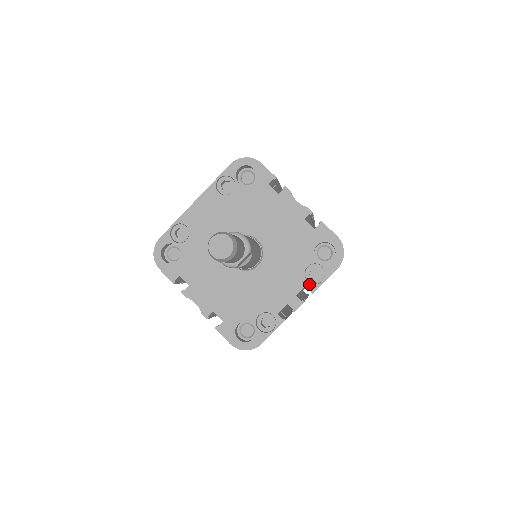
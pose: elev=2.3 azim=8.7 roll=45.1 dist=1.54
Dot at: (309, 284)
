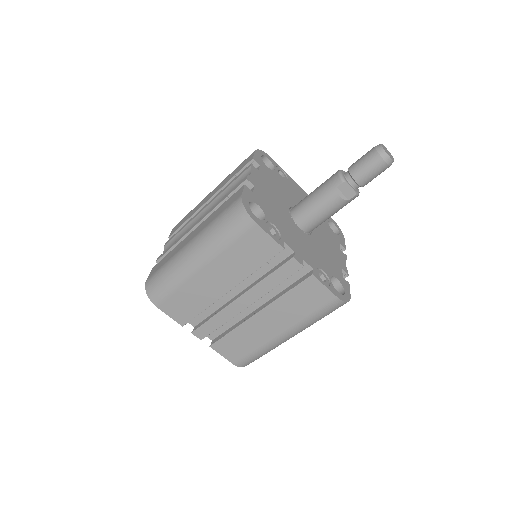
Dot at: (316, 272)
